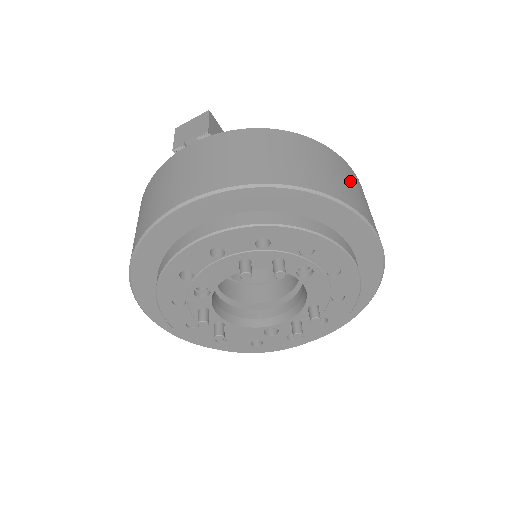
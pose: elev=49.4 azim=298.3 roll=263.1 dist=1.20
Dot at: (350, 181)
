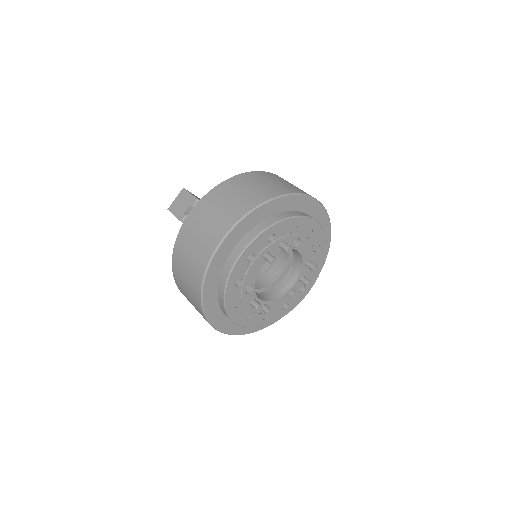
Dot at: (287, 182)
